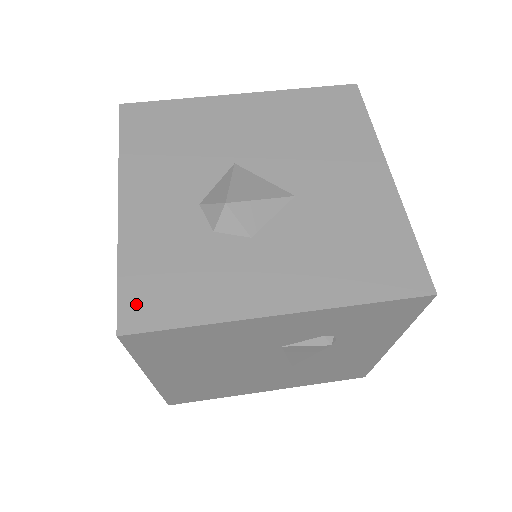
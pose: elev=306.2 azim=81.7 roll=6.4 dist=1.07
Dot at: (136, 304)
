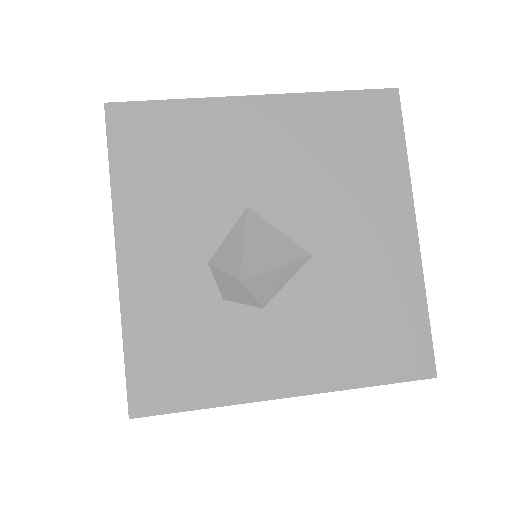
Dot at: (146, 384)
